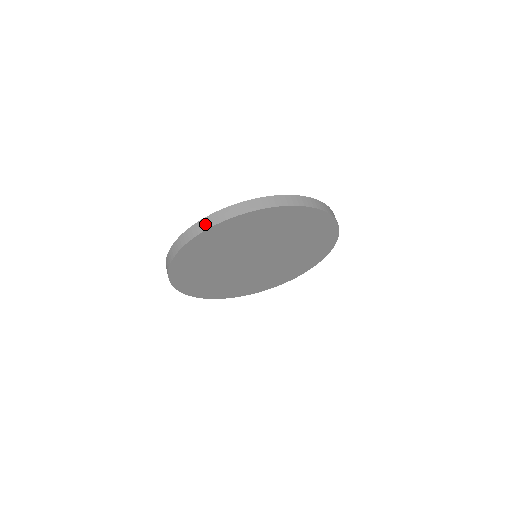
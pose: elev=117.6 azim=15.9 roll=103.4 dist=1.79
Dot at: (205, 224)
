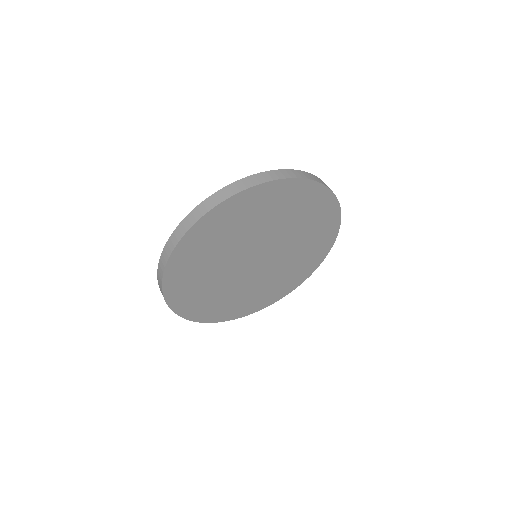
Dot at: (160, 287)
